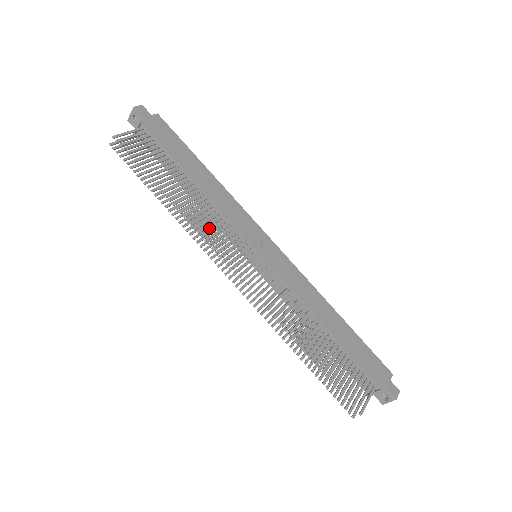
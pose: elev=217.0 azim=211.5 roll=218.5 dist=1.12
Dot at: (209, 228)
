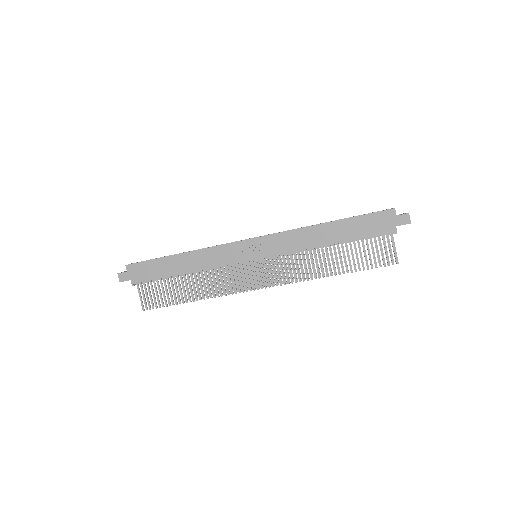
Dot at: (223, 277)
